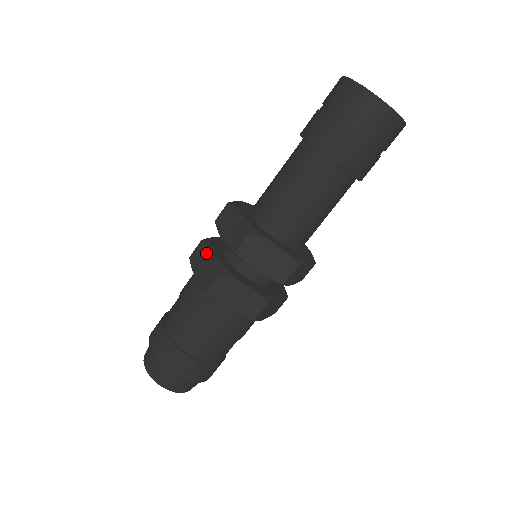
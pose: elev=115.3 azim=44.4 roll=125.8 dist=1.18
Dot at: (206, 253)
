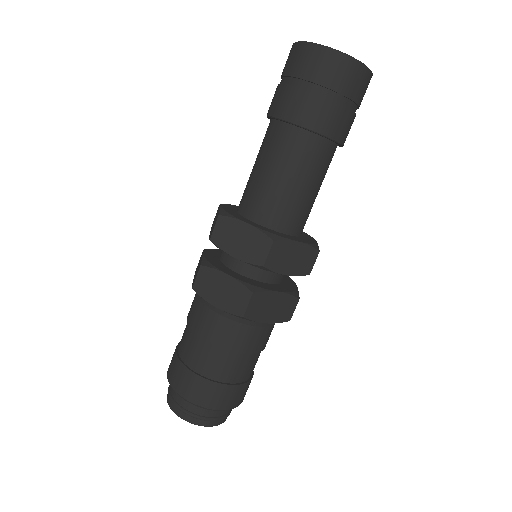
Dot at: (218, 278)
